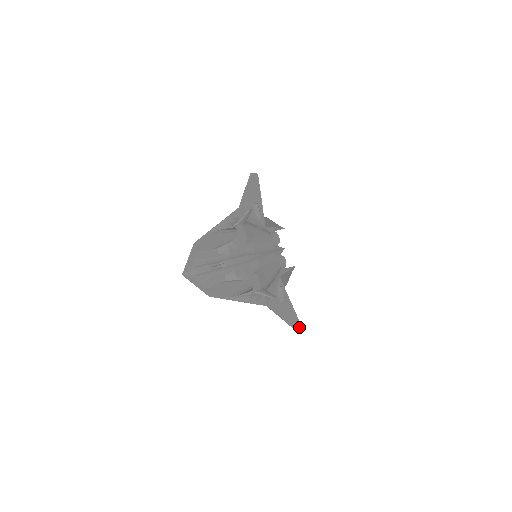
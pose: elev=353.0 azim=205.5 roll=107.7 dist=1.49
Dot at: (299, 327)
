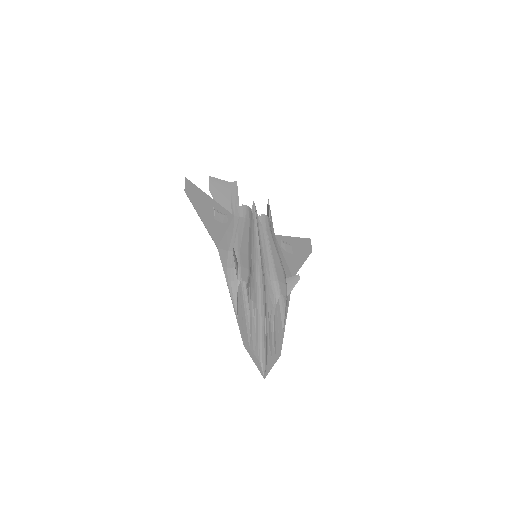
Dot at: (310, 243)
